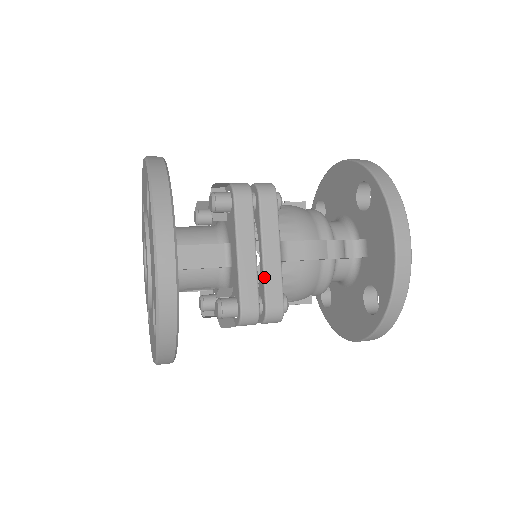
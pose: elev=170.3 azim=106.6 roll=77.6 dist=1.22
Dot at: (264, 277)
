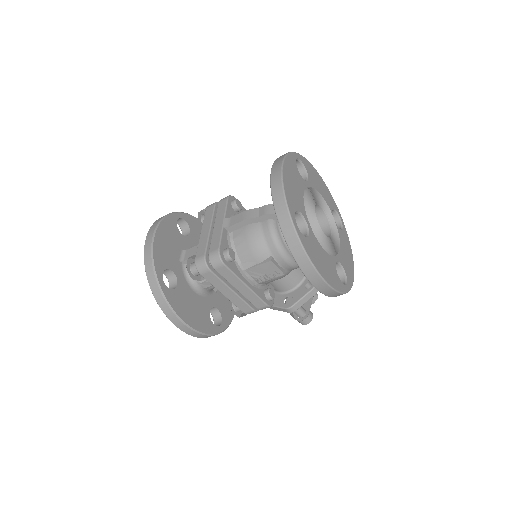
Dot at: (211, 238)
